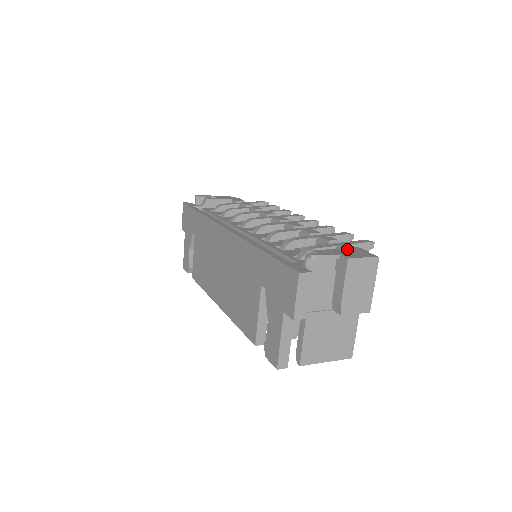
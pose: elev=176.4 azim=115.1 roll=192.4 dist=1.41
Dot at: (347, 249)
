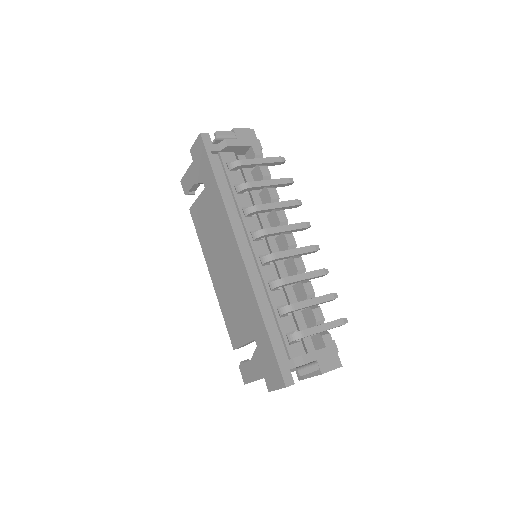
Dot at: (326, 348)
